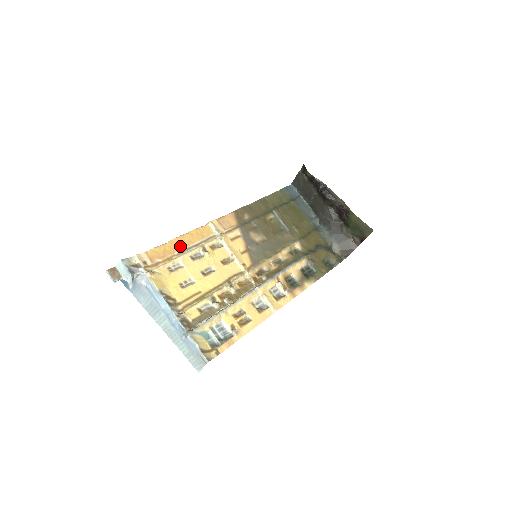
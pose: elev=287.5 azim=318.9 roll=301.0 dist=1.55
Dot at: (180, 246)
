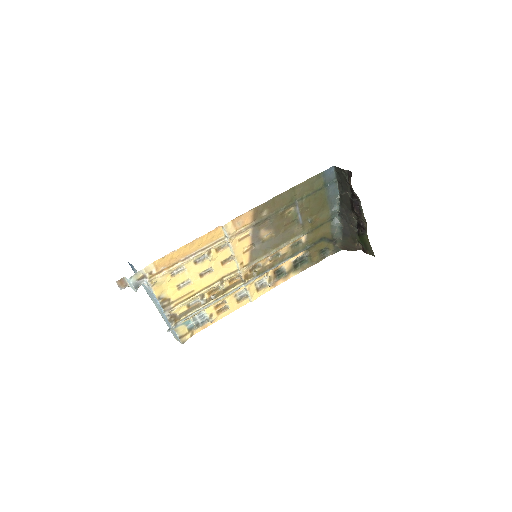
Dot at: (187, 252)
